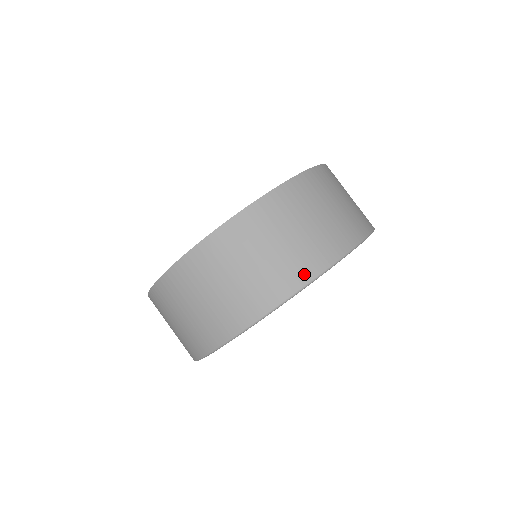
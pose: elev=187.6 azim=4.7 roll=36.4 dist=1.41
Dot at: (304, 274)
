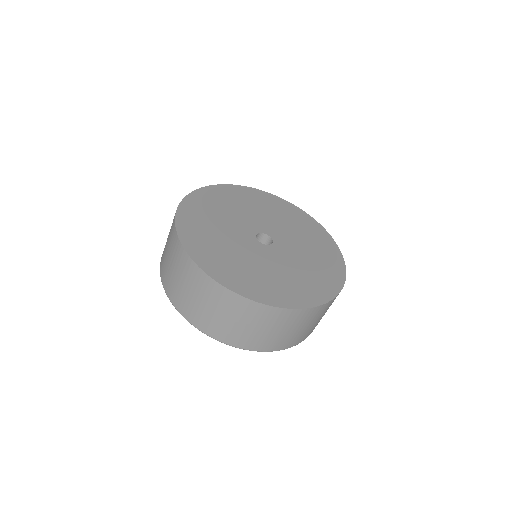
Dot at: (226, 339)
